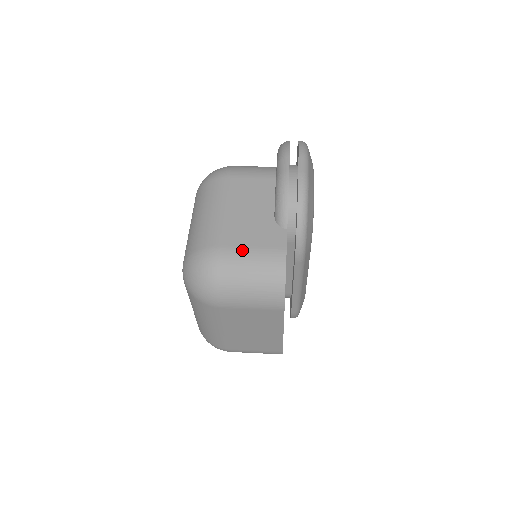
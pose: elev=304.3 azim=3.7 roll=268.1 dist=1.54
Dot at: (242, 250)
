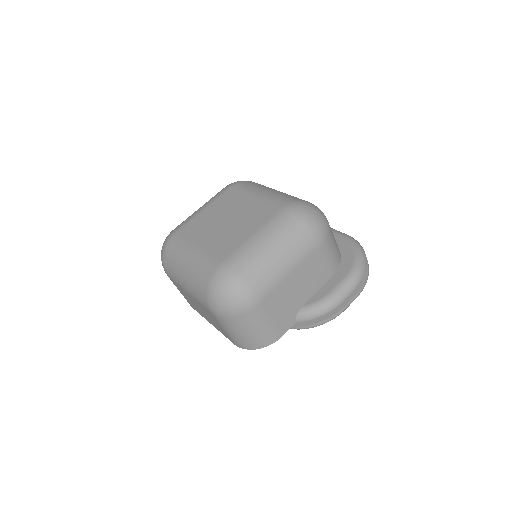
Dot at: (267, 316)
